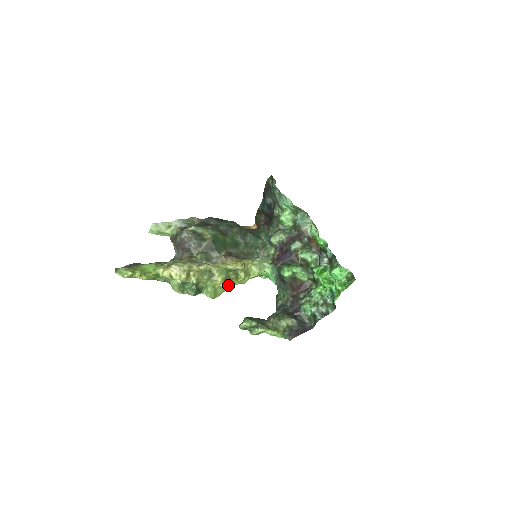
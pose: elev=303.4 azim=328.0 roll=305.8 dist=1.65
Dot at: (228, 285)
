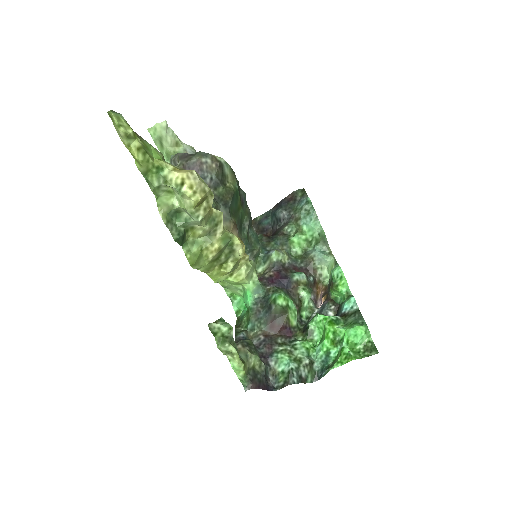
Dot at: (211, 264)
